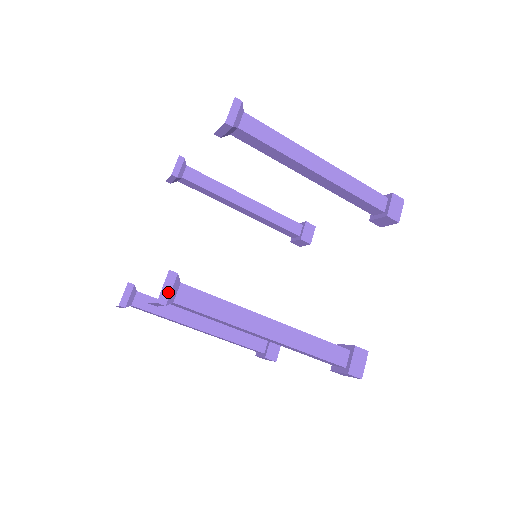
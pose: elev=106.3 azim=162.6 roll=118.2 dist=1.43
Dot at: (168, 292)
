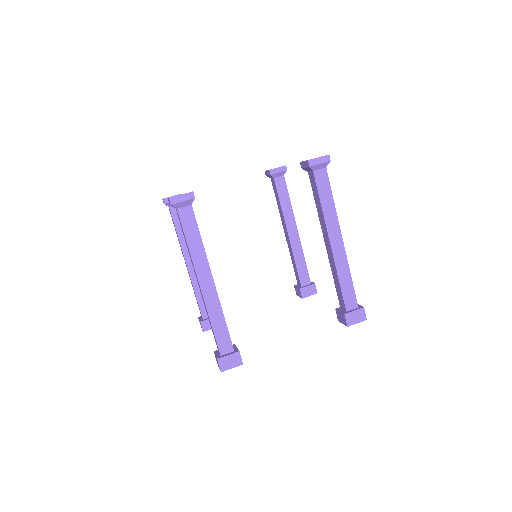
Dot at: (180, 200)
